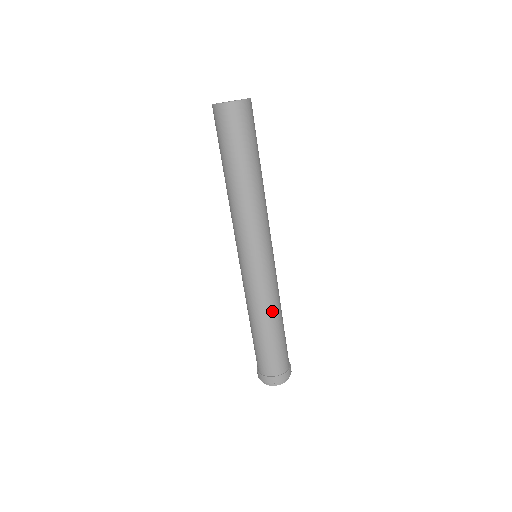
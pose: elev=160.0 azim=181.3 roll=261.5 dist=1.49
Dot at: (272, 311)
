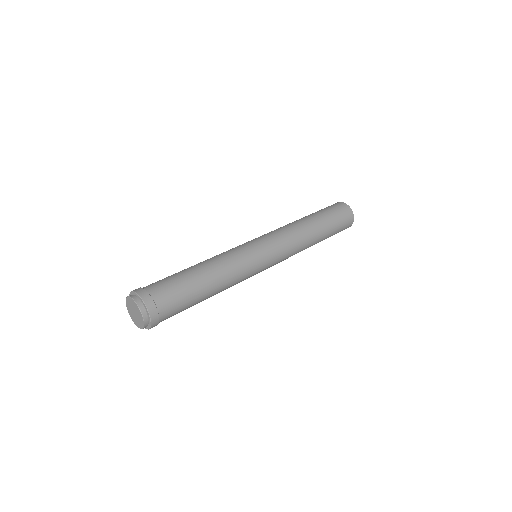
Dot at: (223, 272)
